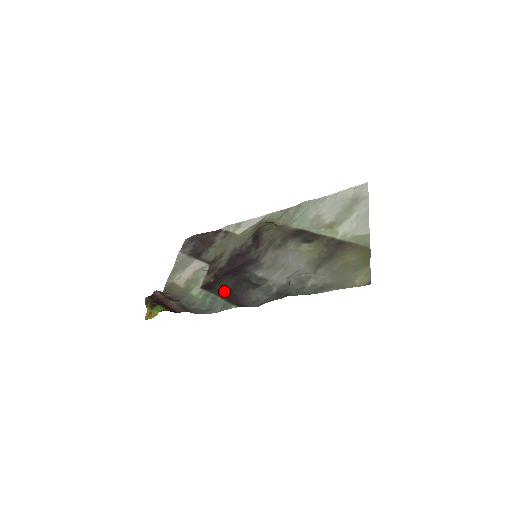
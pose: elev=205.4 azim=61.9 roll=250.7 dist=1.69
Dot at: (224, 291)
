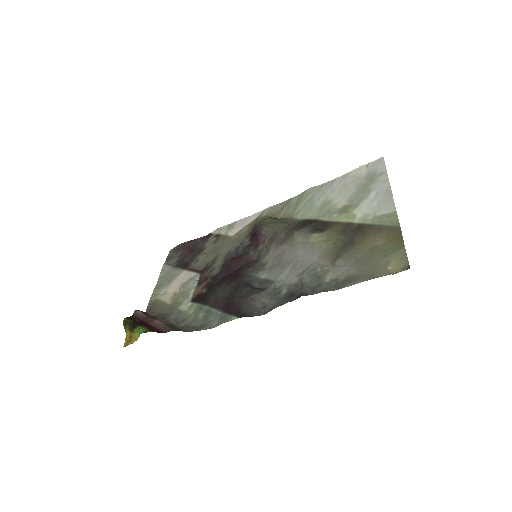
Dot at: (220, 301)
